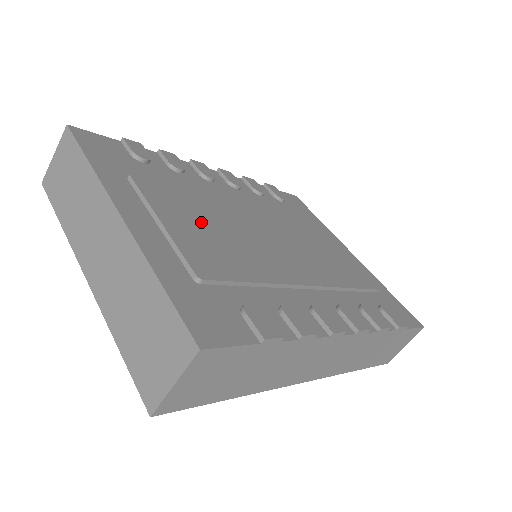
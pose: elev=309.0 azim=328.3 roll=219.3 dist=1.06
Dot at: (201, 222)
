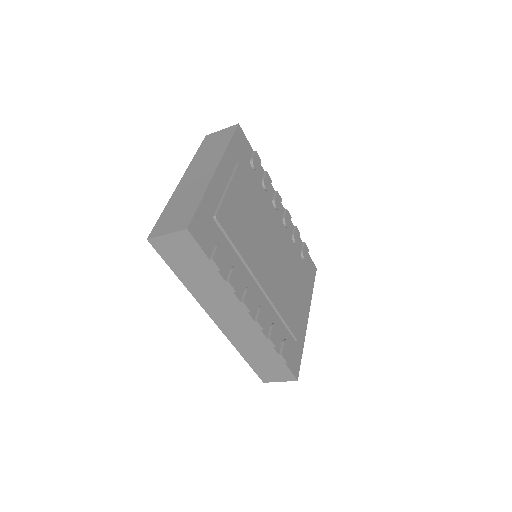
Dot at: (245, 209)
